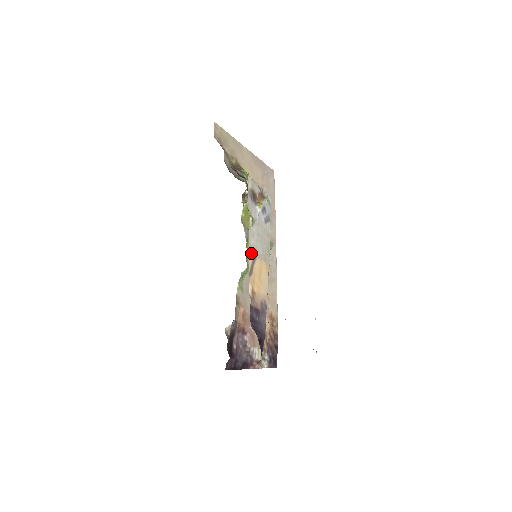
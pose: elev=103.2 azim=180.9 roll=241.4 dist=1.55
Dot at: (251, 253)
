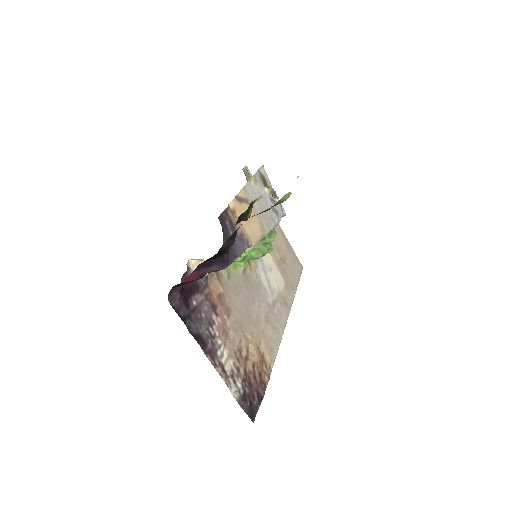
Dot at: (245, 194)
